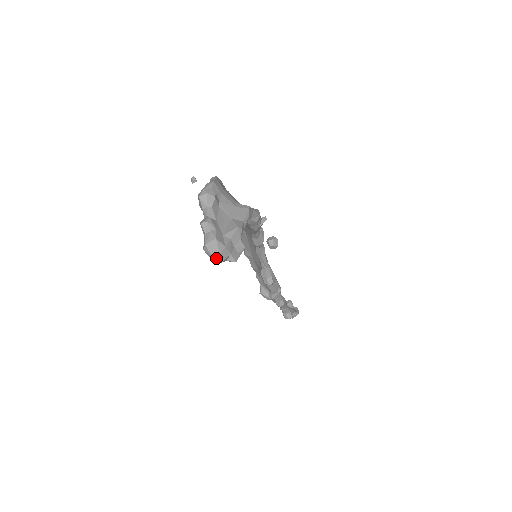
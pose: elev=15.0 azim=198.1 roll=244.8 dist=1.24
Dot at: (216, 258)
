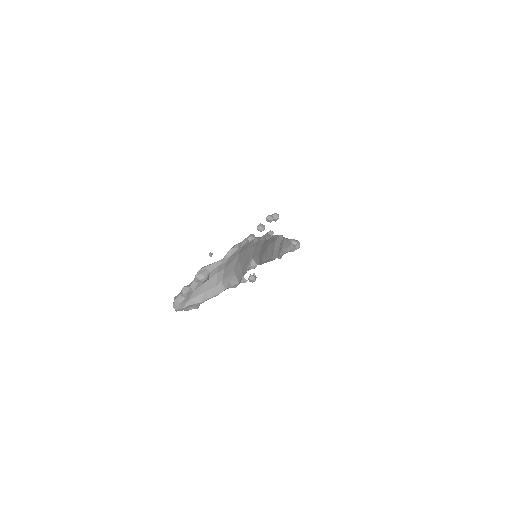
Dot at: (174, 308)
